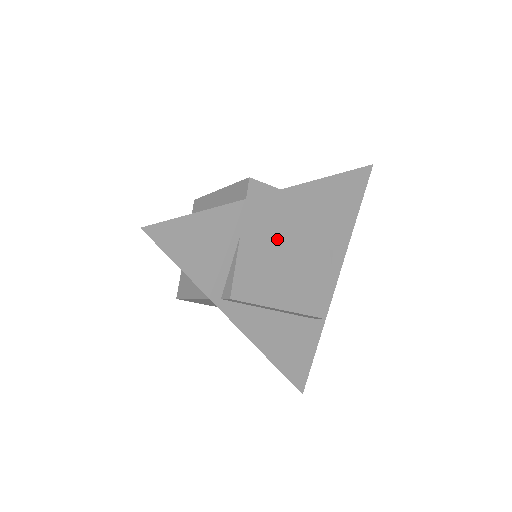
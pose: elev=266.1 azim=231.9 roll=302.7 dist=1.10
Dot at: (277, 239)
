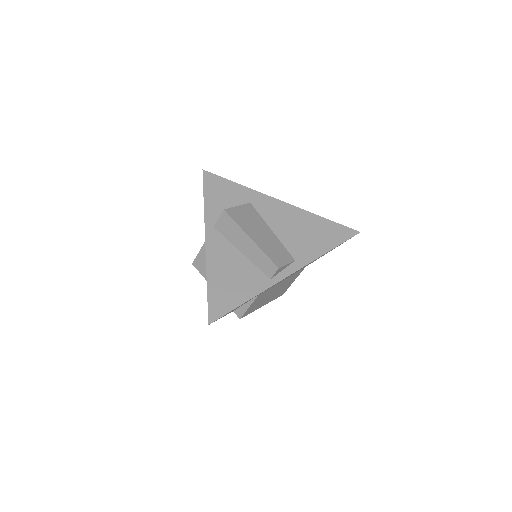
Dot at: (278, 283)
